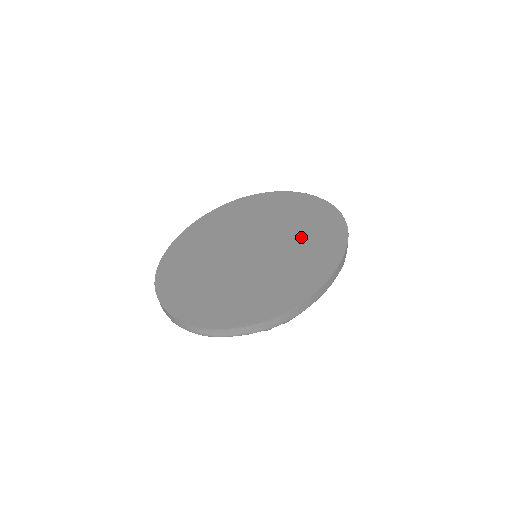
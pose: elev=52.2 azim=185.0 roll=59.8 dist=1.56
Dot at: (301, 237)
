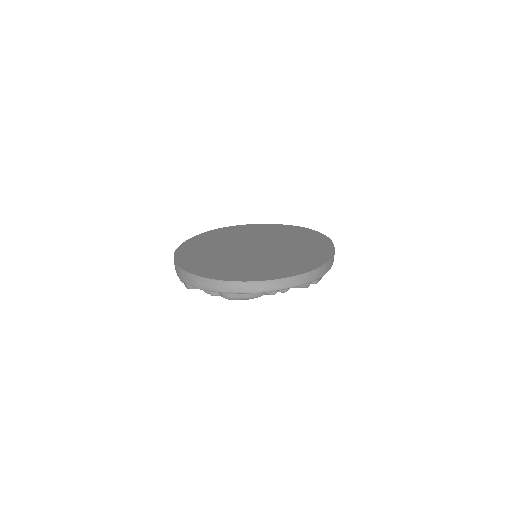
Dot at: (289, 239)
